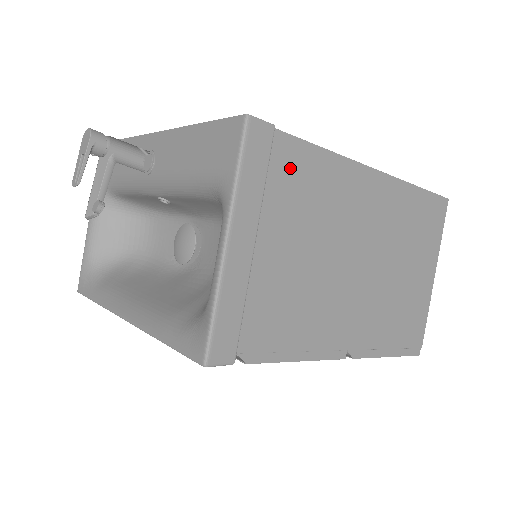
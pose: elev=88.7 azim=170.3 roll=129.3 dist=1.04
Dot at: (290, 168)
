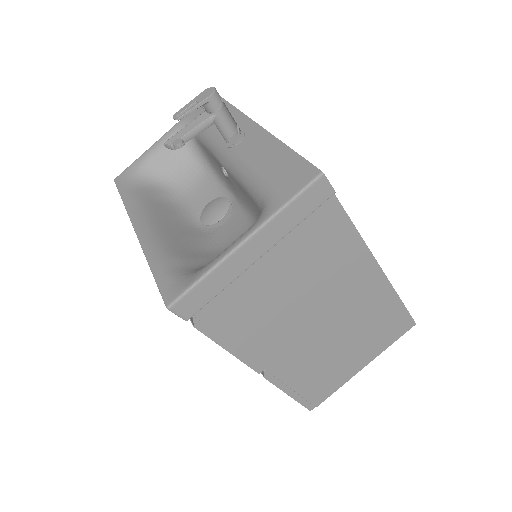
Dot at: (323, 225)
